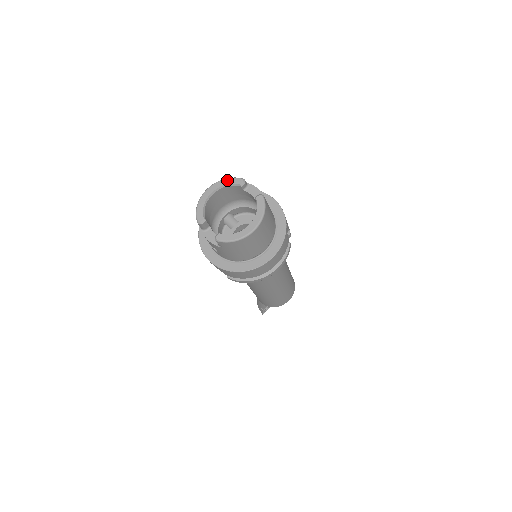
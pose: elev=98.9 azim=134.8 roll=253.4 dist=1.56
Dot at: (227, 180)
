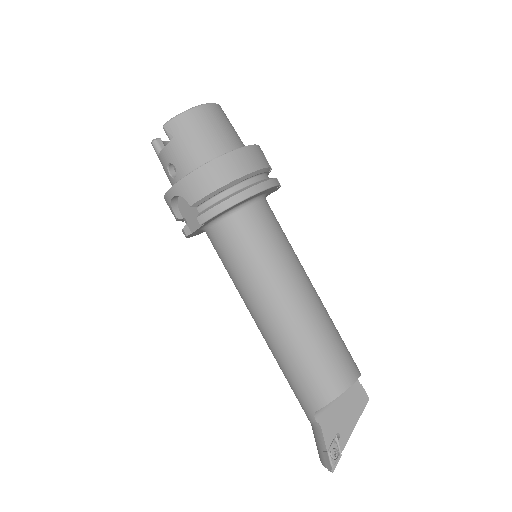
Dot at: occluded
